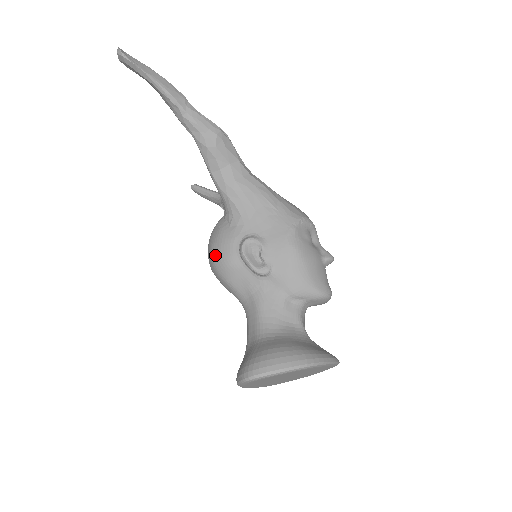
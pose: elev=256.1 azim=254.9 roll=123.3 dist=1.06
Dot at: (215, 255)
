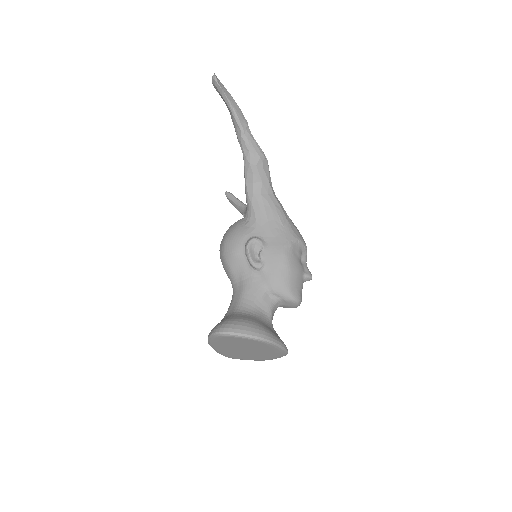
Dot at: (227, 243)
